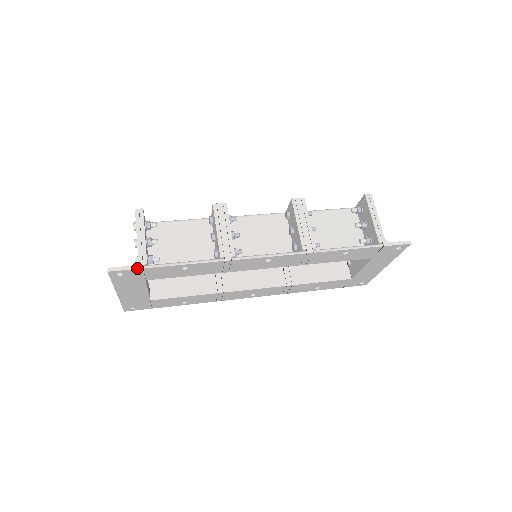
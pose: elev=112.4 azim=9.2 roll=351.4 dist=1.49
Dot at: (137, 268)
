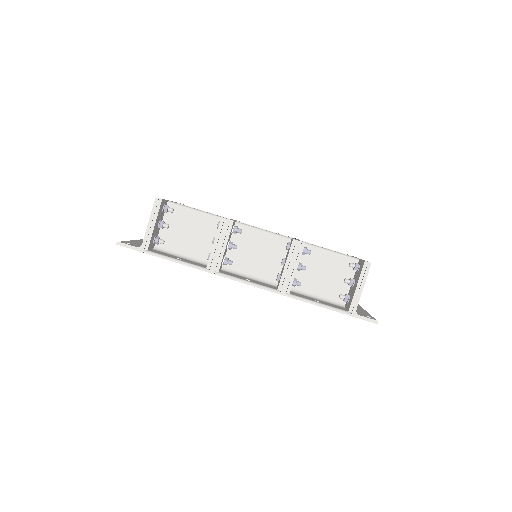
Dot at: (139, 250)
